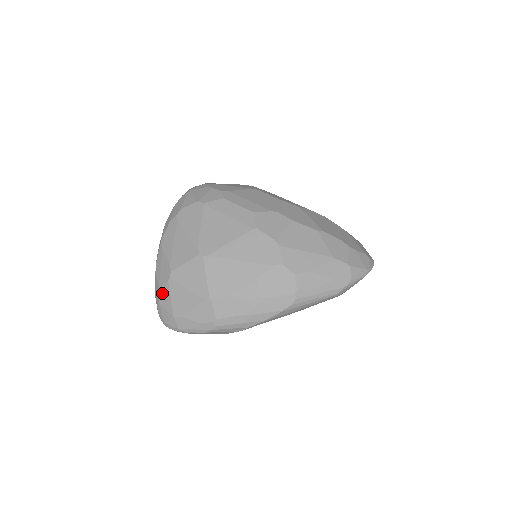
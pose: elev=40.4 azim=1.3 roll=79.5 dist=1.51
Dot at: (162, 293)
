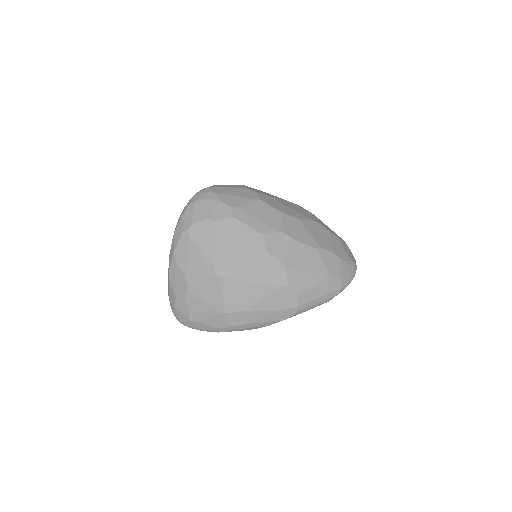
Dot at: (178, 300)
